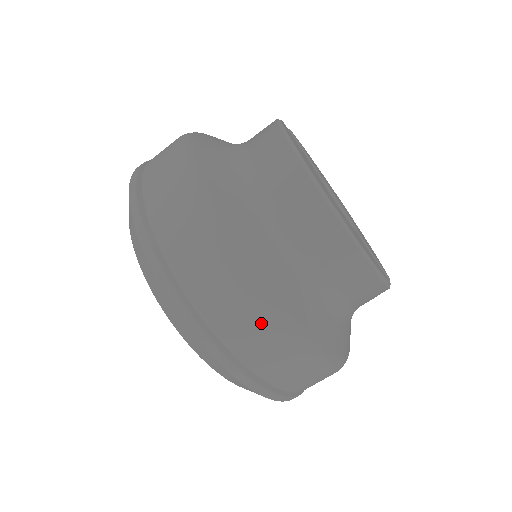
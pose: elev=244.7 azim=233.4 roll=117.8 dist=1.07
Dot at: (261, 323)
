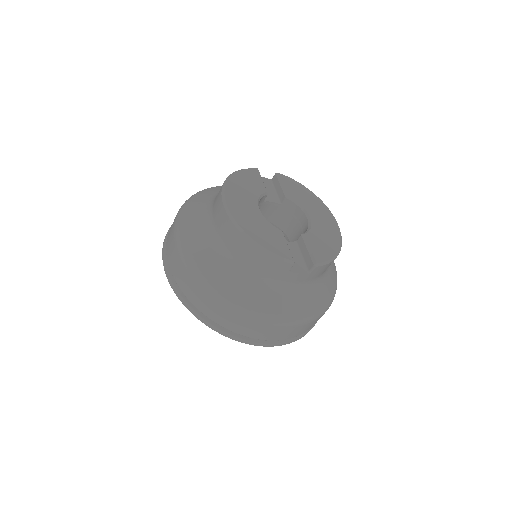
Dot at: (189, 277)
